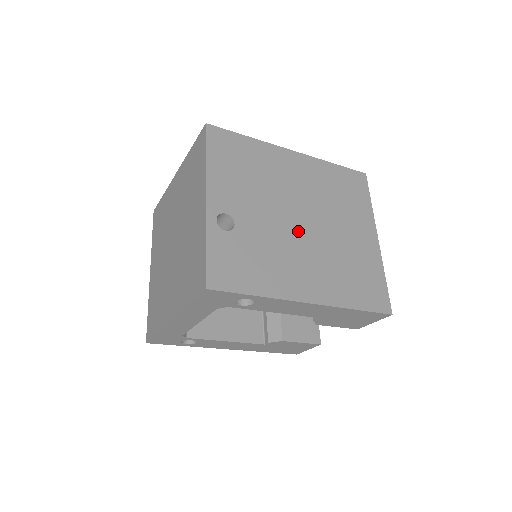
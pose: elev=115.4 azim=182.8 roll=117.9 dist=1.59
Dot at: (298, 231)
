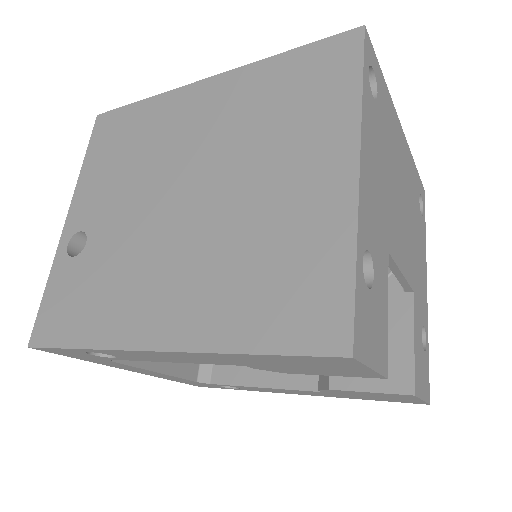
Dot at: (174, 219)
